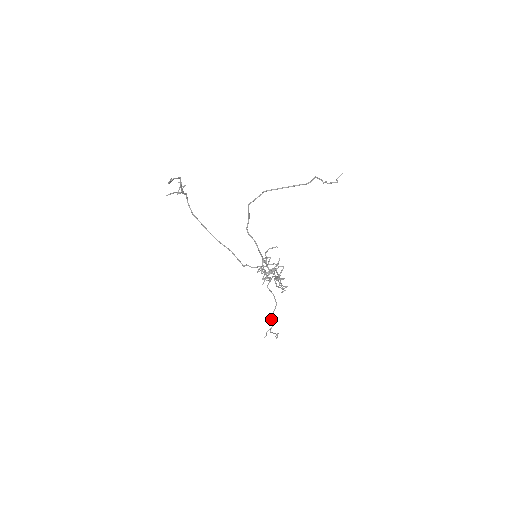
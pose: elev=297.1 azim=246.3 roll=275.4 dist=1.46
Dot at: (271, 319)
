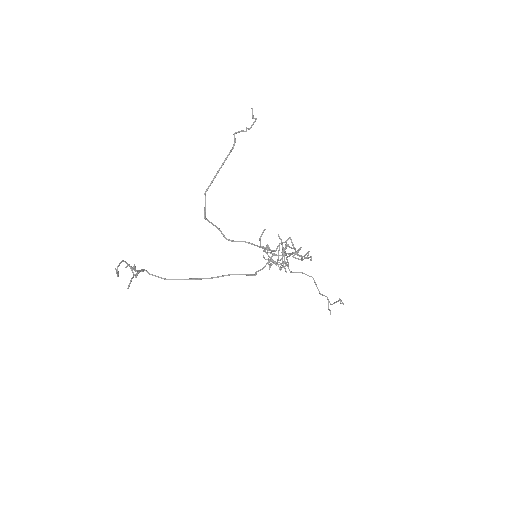
Dot at: (321, 294)
